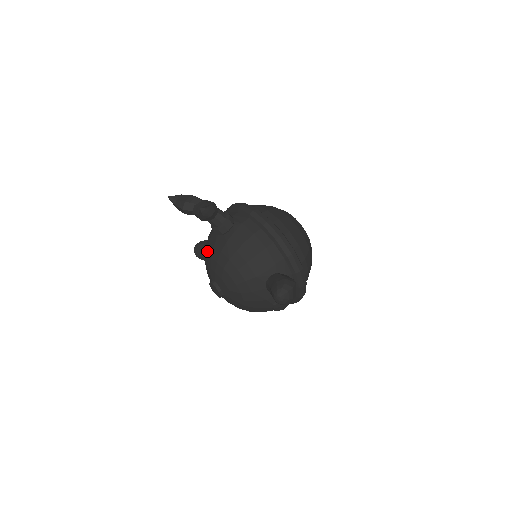
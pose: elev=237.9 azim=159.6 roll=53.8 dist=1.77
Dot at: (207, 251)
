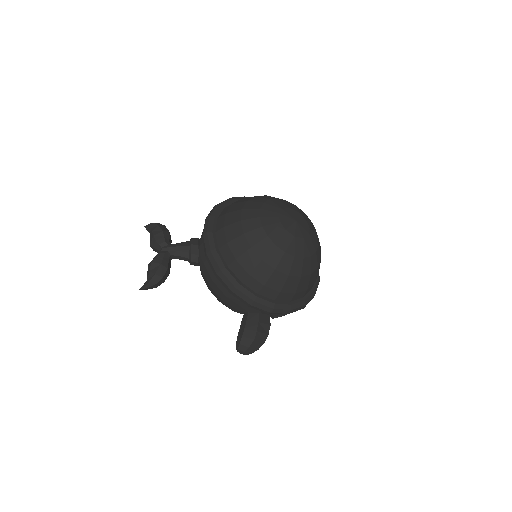
Dot at: occluded
